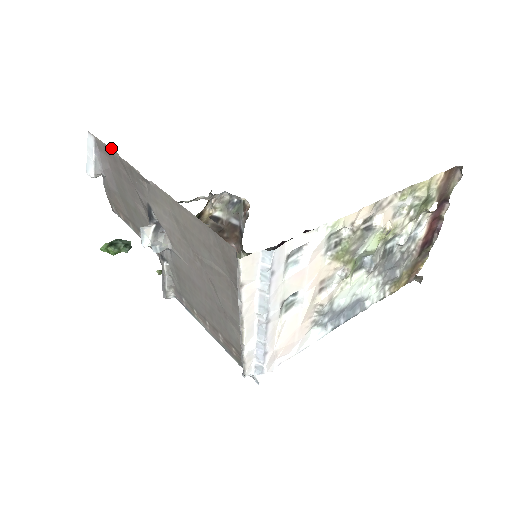
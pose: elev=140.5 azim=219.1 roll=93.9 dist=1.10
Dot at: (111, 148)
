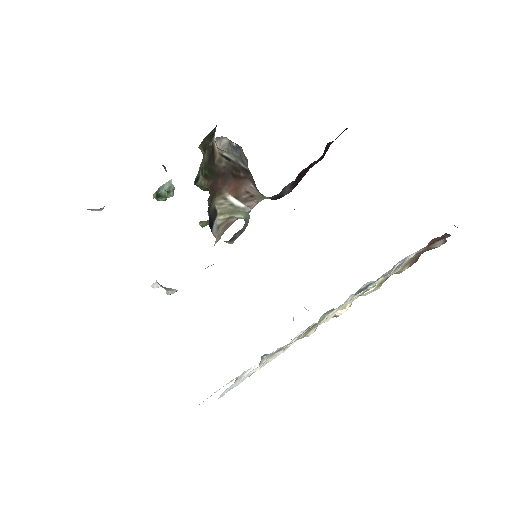
Dot at: occluded
